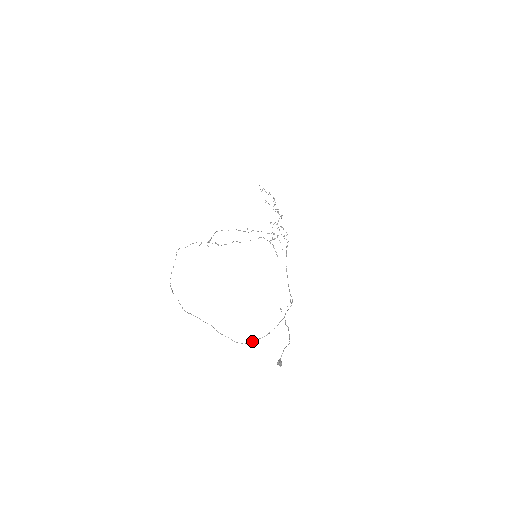
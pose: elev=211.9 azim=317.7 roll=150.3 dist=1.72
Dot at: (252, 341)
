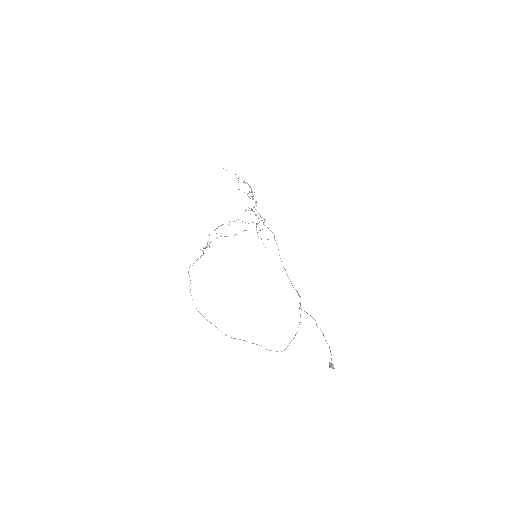
Dot at: (288, 345)
